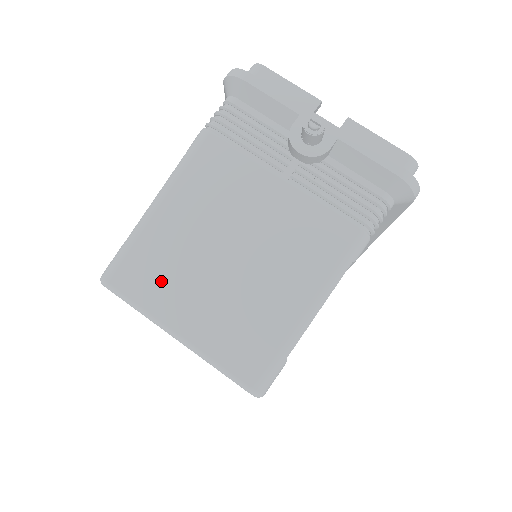
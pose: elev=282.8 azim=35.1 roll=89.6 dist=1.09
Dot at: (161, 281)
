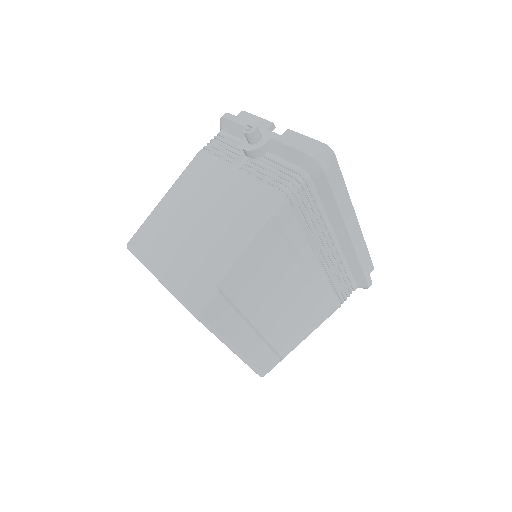
Dot at: (155, 240)
